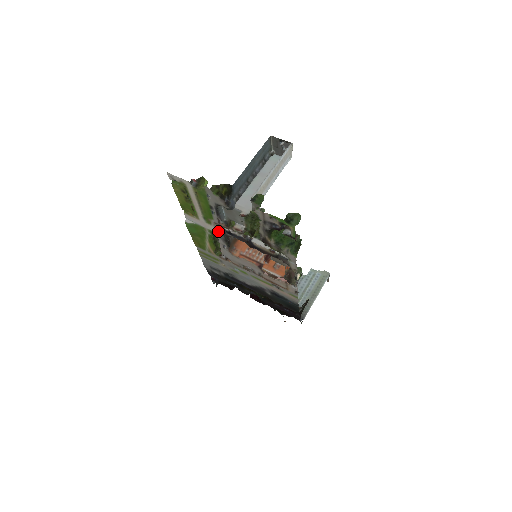
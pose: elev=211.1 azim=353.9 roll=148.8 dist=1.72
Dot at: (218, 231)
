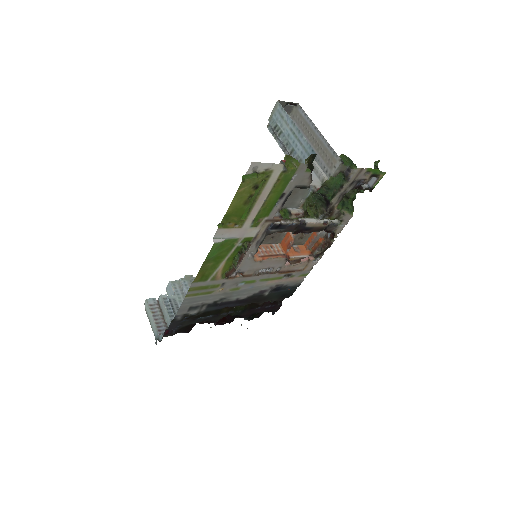
Dot at: (261, 232)
